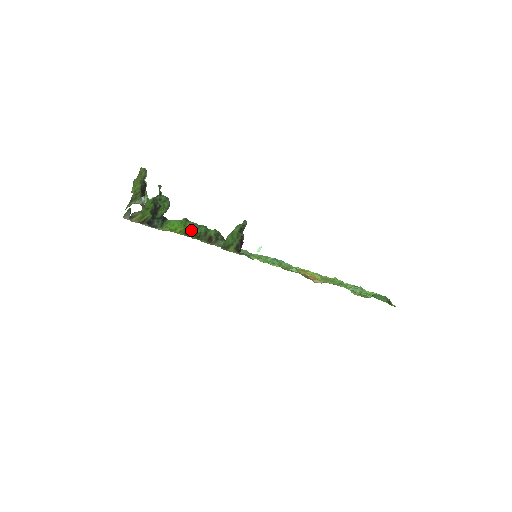
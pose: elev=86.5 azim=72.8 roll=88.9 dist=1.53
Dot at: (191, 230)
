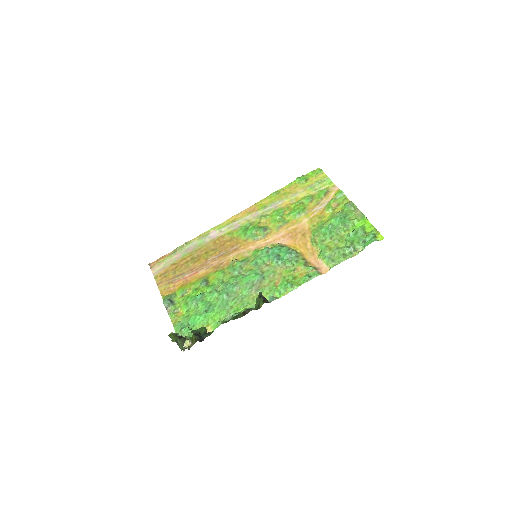
Dot at: occluded
